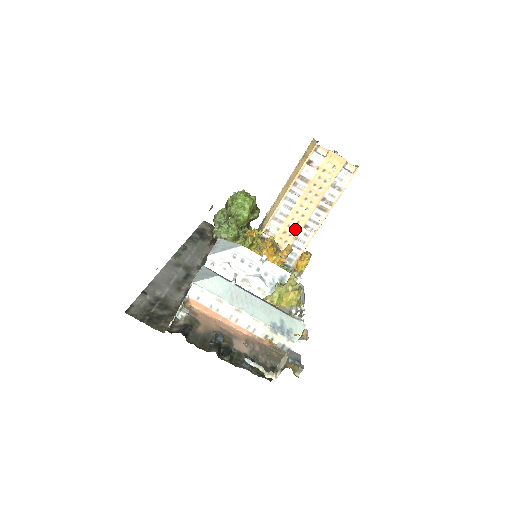
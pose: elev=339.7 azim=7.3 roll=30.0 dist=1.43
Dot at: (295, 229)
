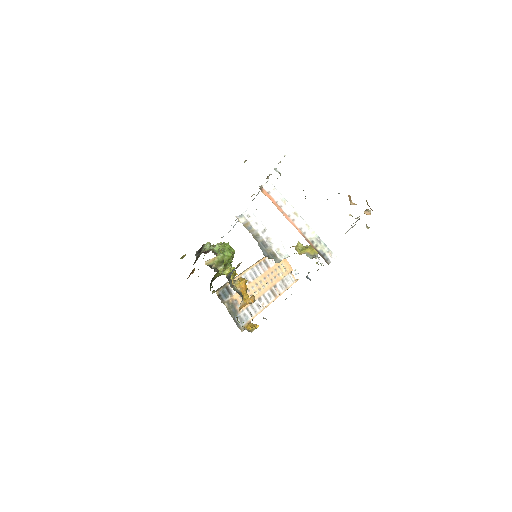
Dot at: occluded
